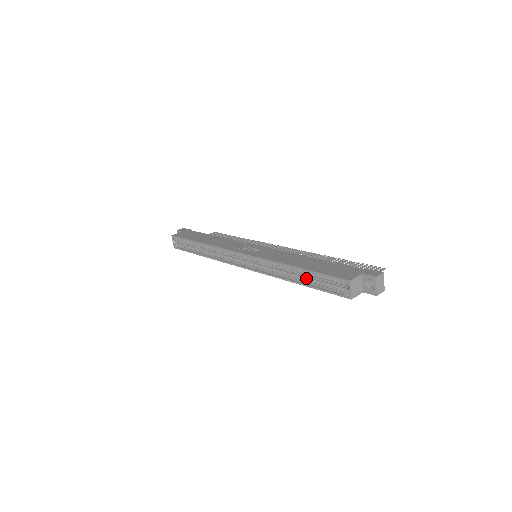
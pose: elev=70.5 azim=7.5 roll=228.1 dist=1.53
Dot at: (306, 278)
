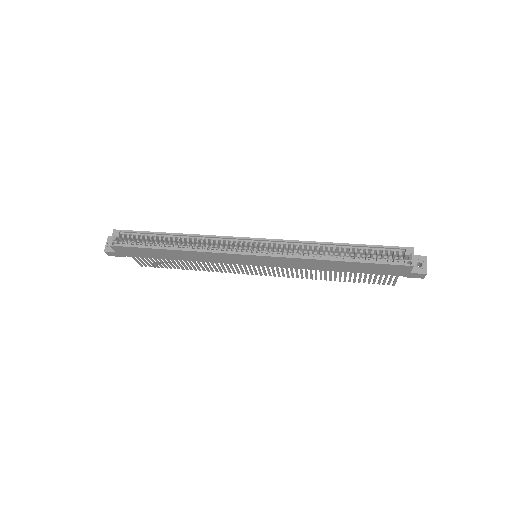
Dot at: (351, 256)
